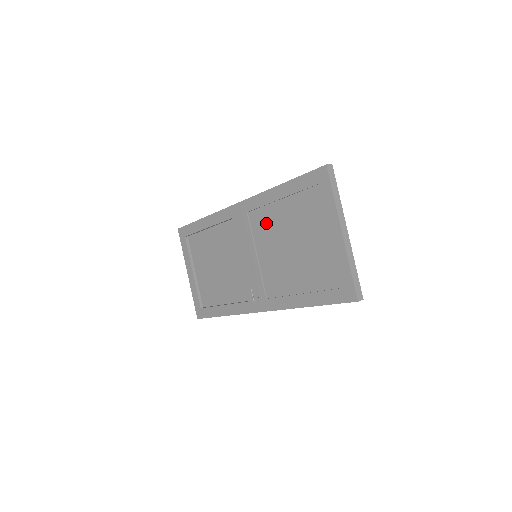
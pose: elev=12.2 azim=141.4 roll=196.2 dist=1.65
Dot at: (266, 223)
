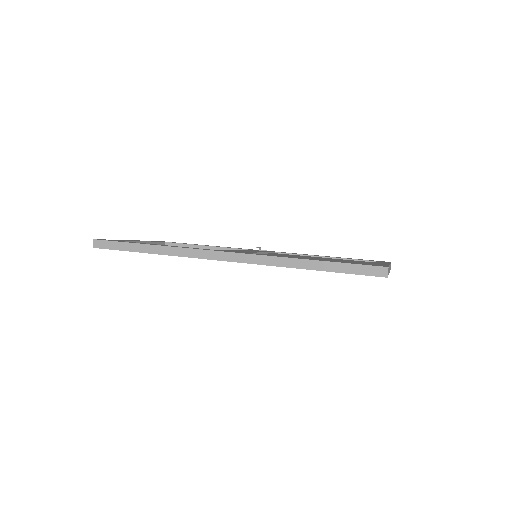
Dot at: occluded
